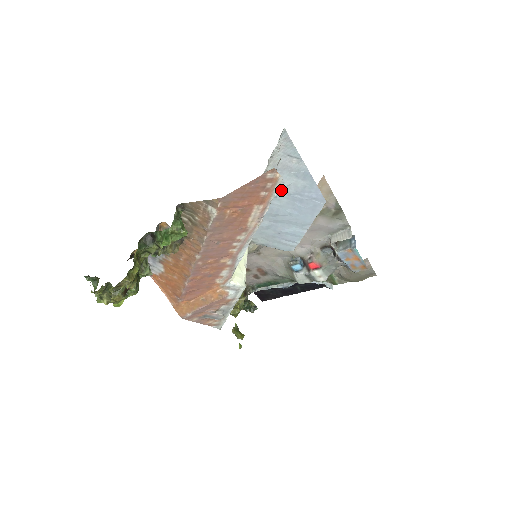
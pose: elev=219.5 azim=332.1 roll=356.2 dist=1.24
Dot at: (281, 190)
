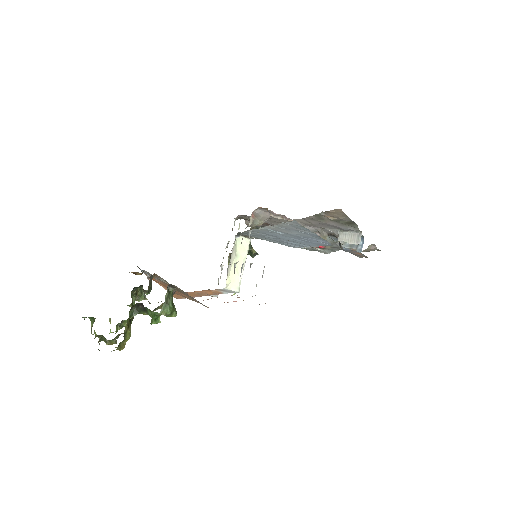
Dot at: (287, 233)
